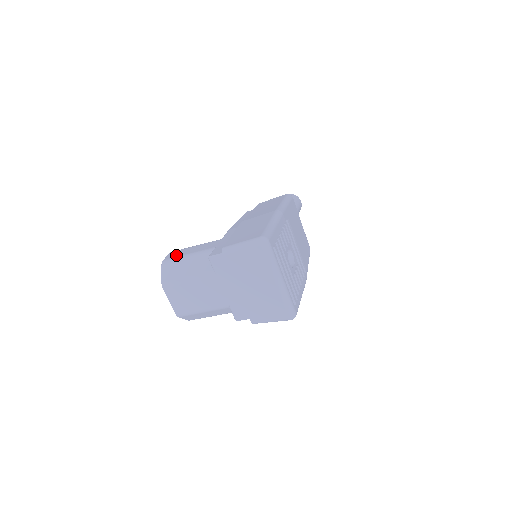
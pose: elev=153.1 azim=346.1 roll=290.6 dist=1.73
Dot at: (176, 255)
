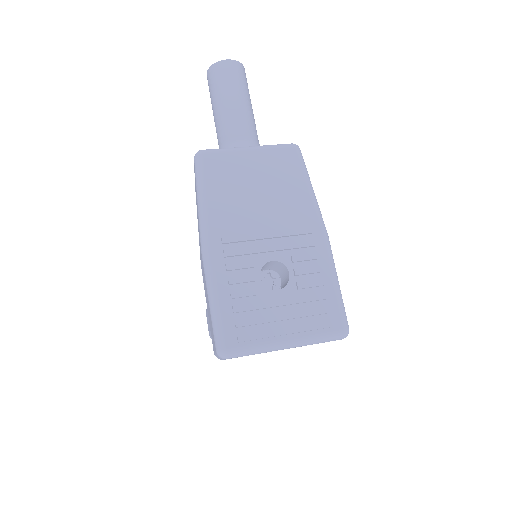
Dot at: (209, 328)
